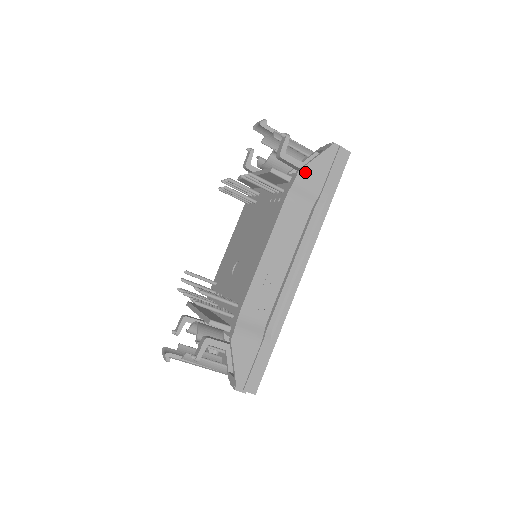
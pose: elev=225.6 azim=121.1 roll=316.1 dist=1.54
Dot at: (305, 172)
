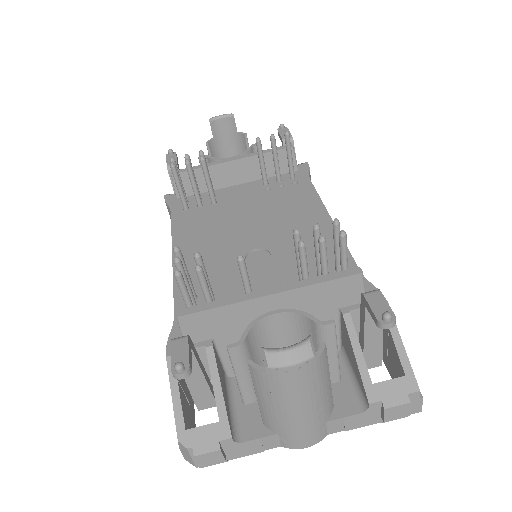
Dot at: occluded
